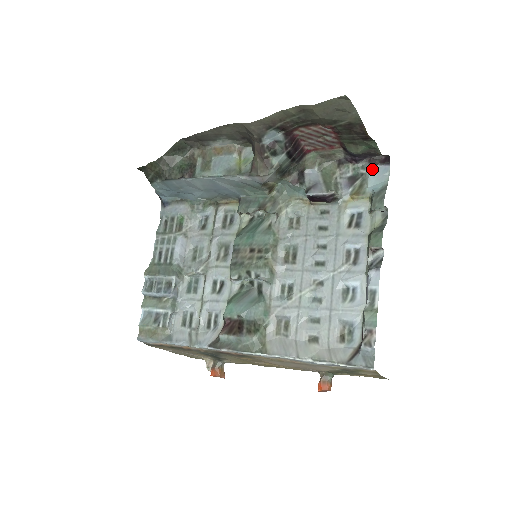
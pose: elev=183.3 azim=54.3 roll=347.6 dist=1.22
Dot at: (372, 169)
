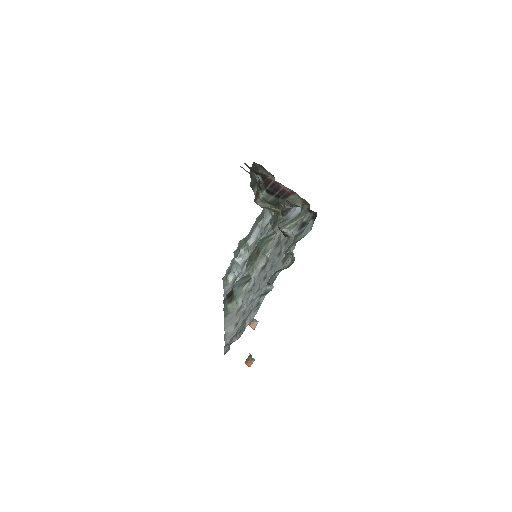
Dot at: (310, 222)
